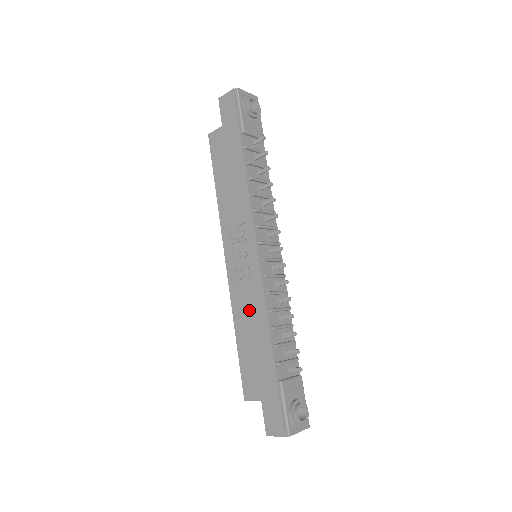
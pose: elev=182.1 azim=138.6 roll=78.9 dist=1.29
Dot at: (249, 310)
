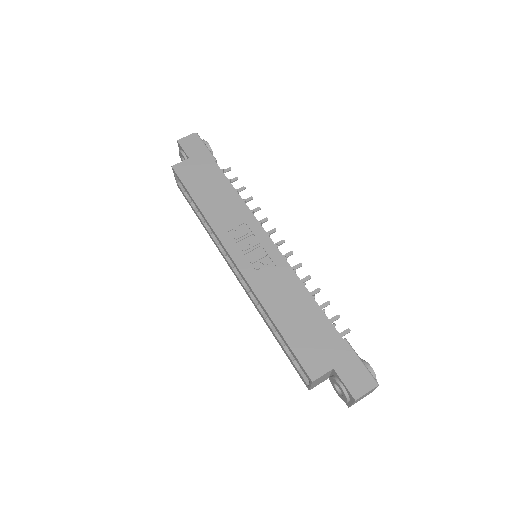
Dot at: (281, 291)
